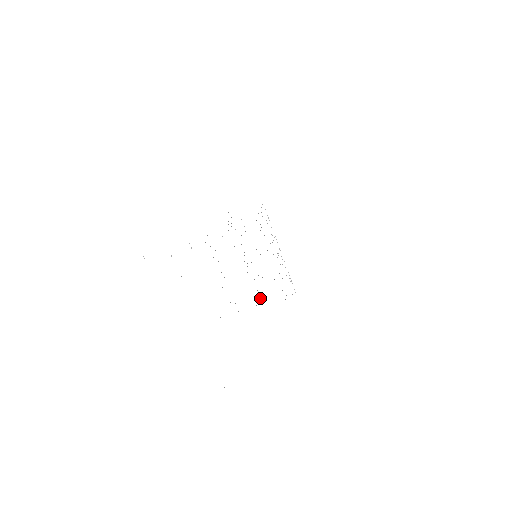
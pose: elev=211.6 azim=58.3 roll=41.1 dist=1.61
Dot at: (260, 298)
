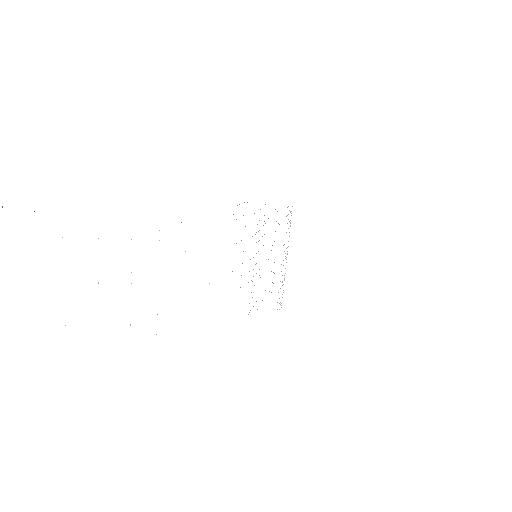
Dot at: occluded
